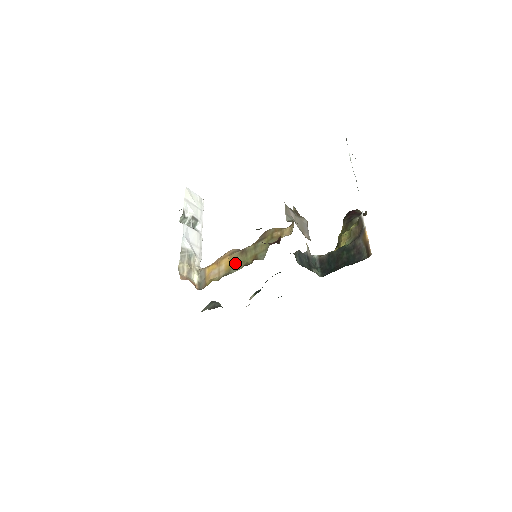
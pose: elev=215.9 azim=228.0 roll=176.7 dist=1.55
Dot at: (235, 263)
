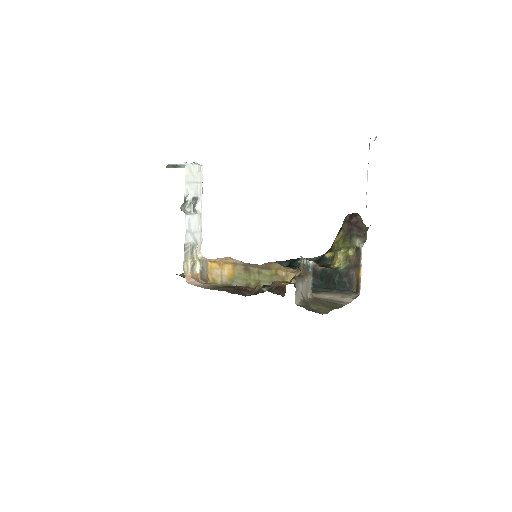
Dot at: (238, 276)
